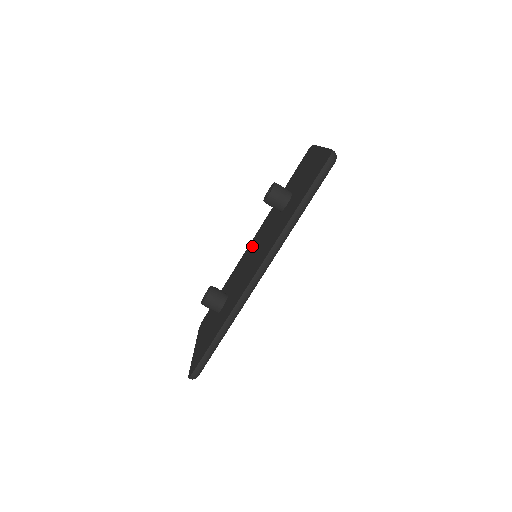
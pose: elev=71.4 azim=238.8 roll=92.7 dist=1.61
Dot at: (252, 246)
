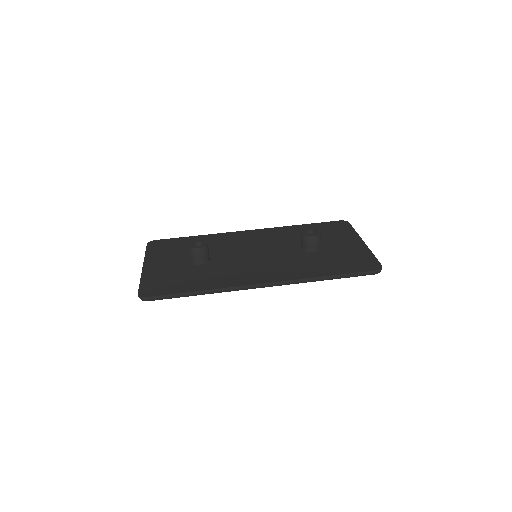
Dot at: (251, 239)
